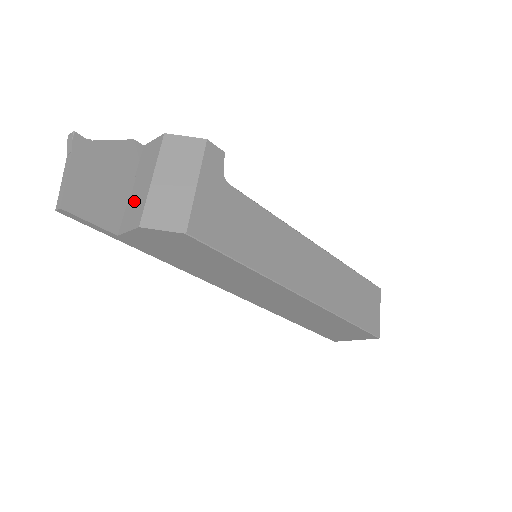
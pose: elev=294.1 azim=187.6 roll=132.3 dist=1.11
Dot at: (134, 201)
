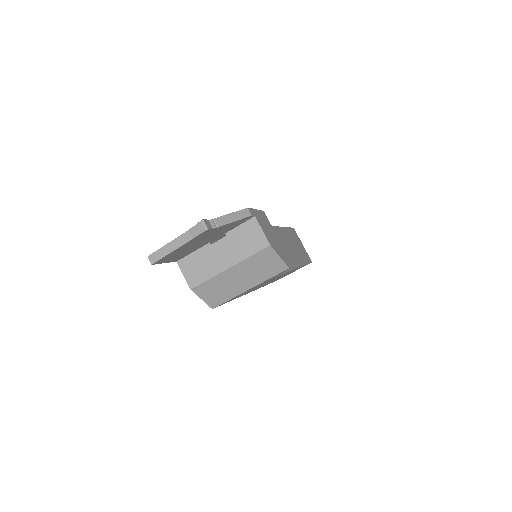
Dot at: (206, 259)
